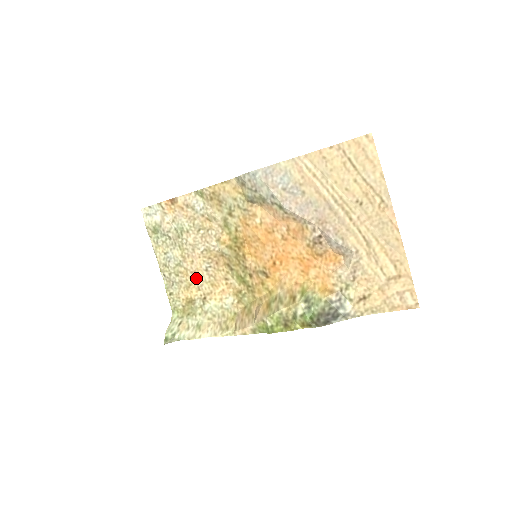
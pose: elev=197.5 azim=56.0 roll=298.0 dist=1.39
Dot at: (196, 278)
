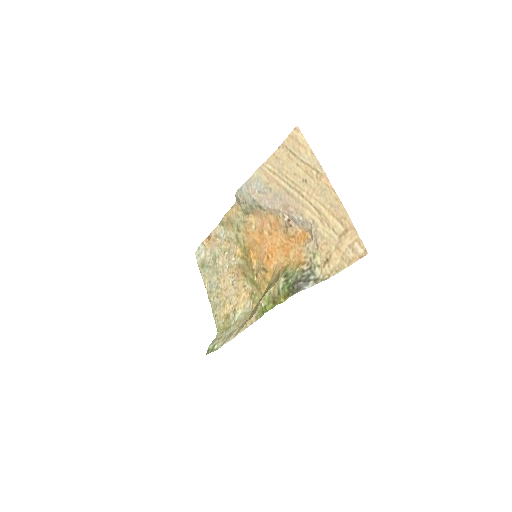
Dot at: (228, 294)
